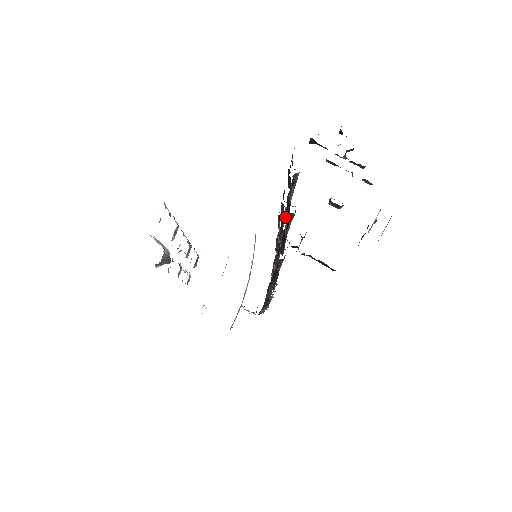
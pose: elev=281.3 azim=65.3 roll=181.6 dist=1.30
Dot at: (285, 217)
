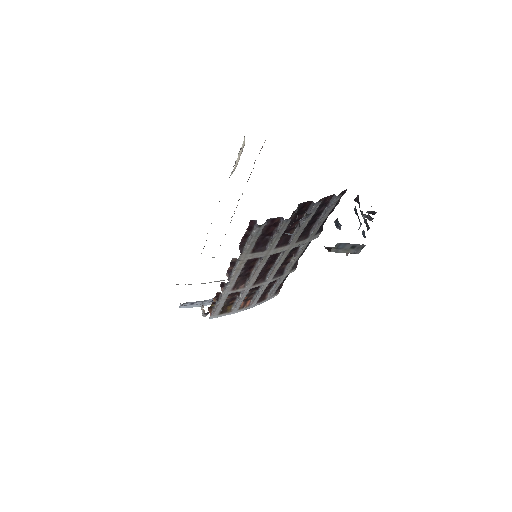
Dot at: occluded
